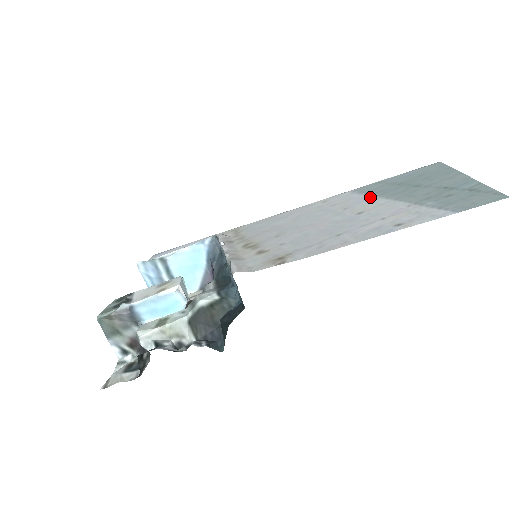
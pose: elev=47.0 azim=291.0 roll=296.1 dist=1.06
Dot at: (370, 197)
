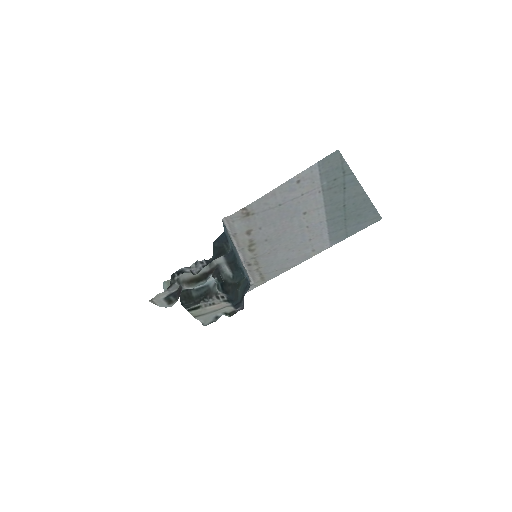
Dot at: (325, 223)
